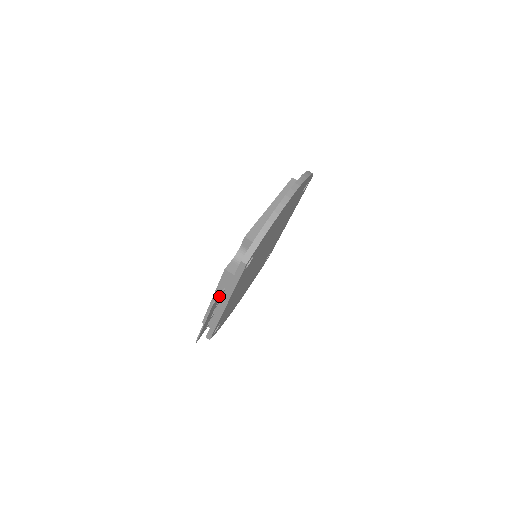
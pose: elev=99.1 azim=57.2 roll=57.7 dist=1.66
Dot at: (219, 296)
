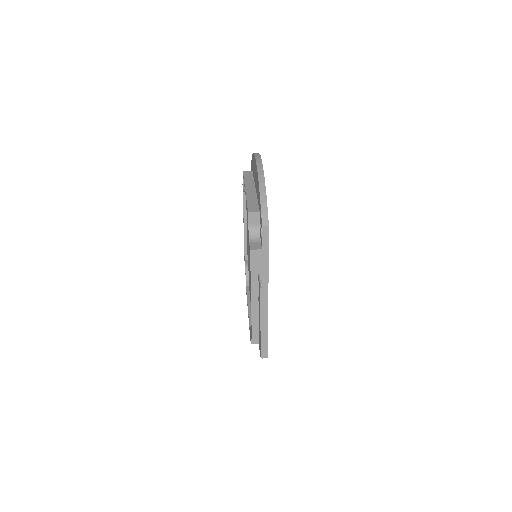
Dot at: (260, 281)
